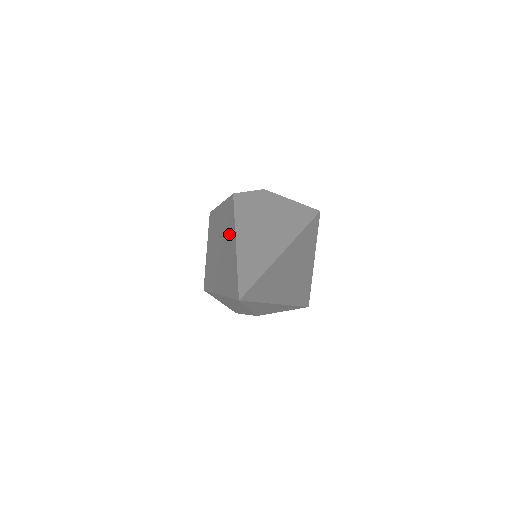
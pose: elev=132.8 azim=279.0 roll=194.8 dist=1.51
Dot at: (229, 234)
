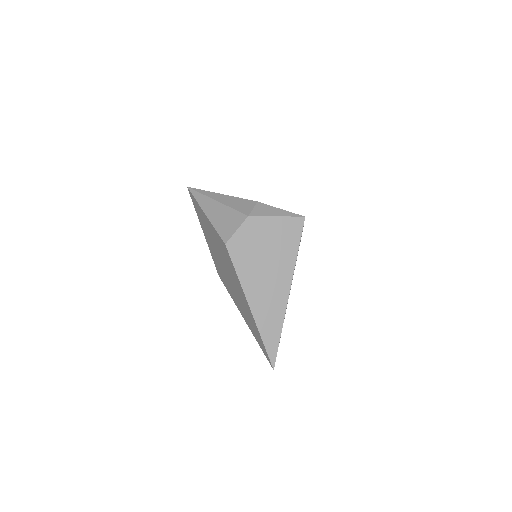
Dot at: (237, 285)
